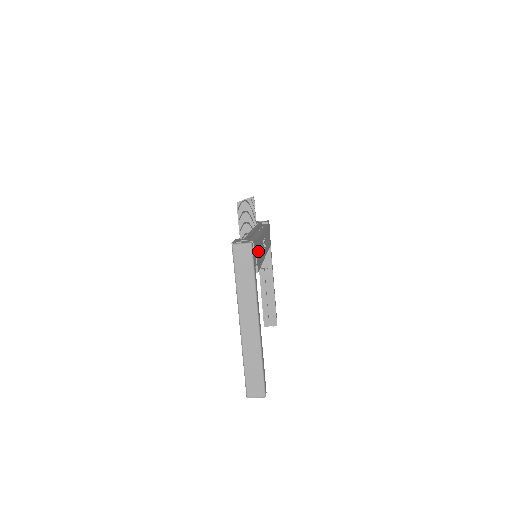
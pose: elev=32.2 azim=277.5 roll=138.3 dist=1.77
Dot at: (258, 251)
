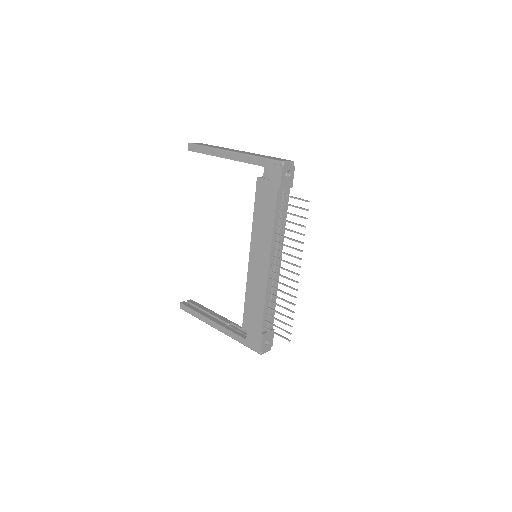
Dot at: occluded
